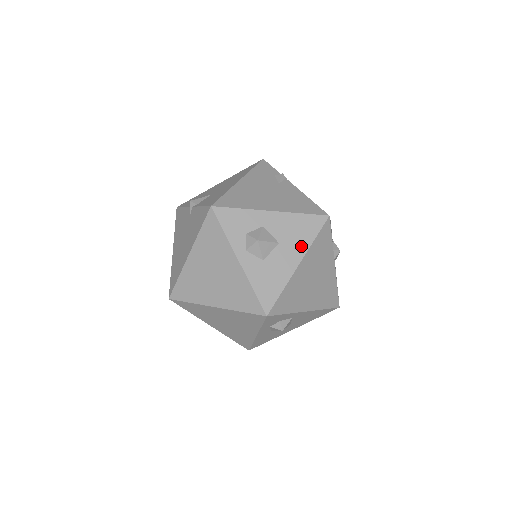
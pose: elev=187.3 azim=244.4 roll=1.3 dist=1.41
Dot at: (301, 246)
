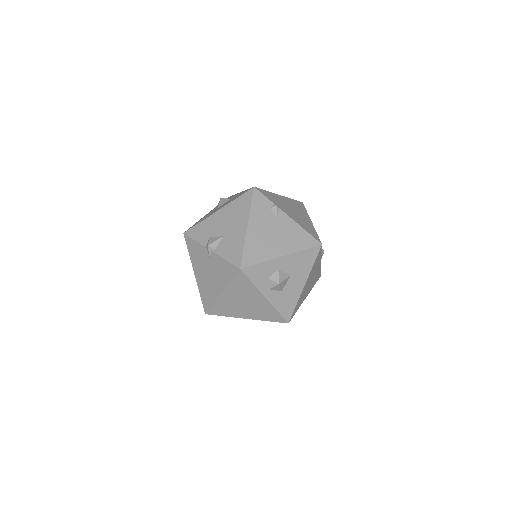
Dot at: (305, 272)
